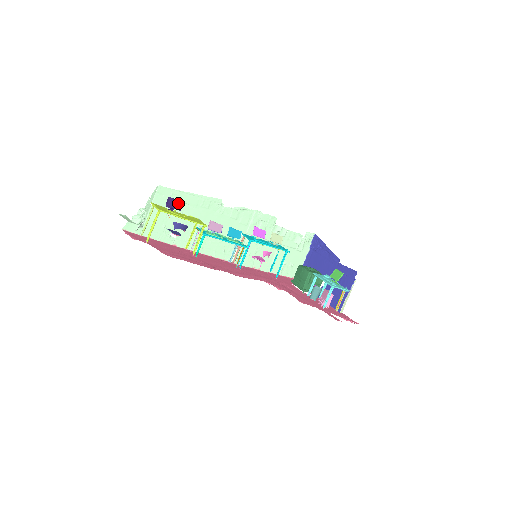
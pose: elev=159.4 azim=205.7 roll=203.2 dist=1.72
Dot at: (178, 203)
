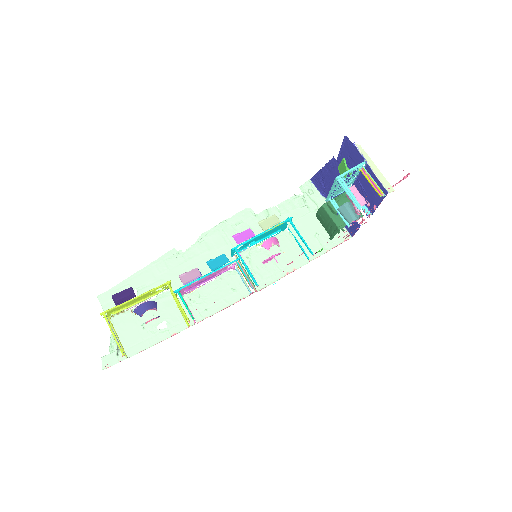
Dot at: (127, 292)
